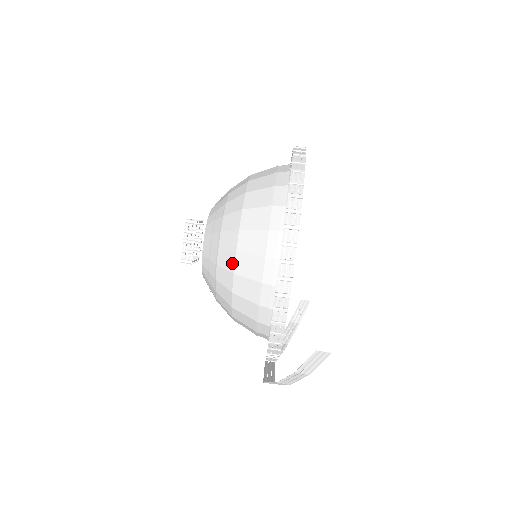
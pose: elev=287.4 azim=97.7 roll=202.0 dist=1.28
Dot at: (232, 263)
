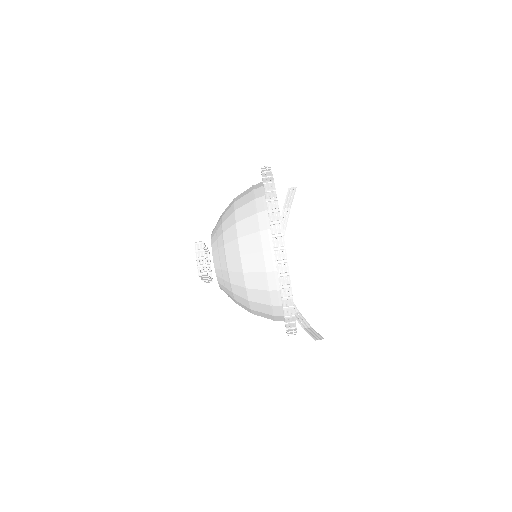
Dot at: occluded
